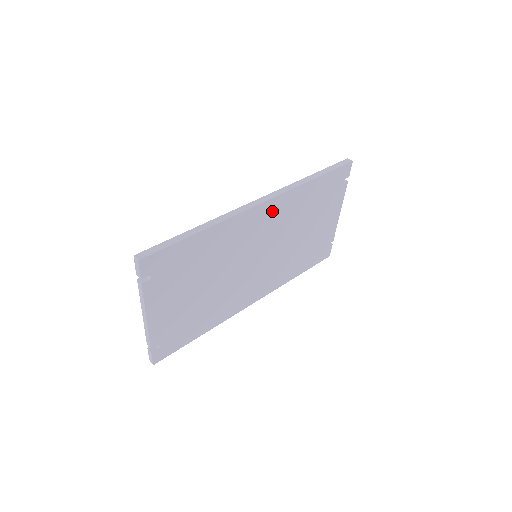
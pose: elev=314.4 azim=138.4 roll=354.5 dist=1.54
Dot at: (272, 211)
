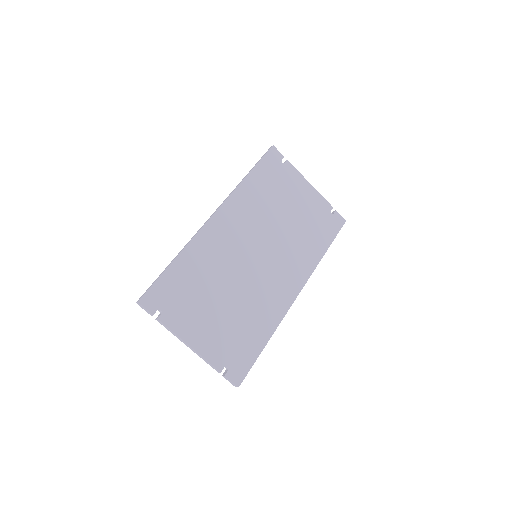
Dot at: (230, 216)
